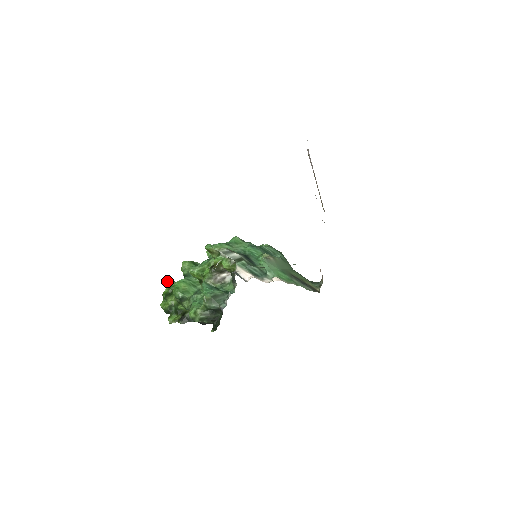
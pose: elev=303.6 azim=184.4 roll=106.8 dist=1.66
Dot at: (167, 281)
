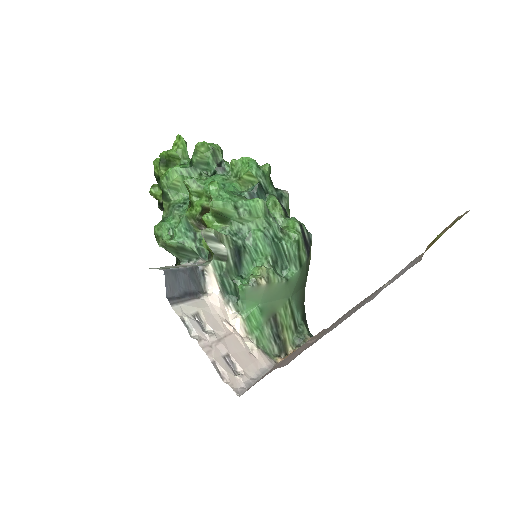
Dot at: (178, 137)
